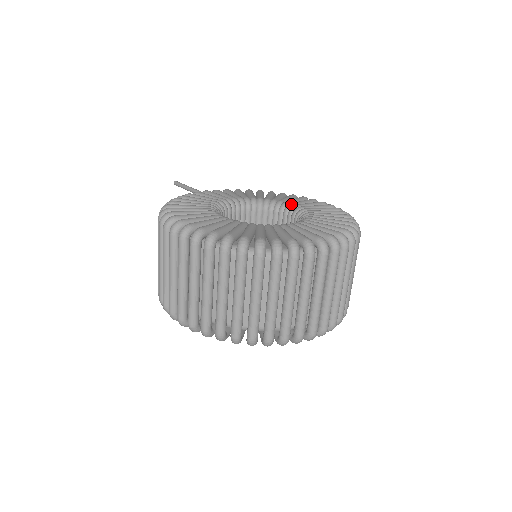
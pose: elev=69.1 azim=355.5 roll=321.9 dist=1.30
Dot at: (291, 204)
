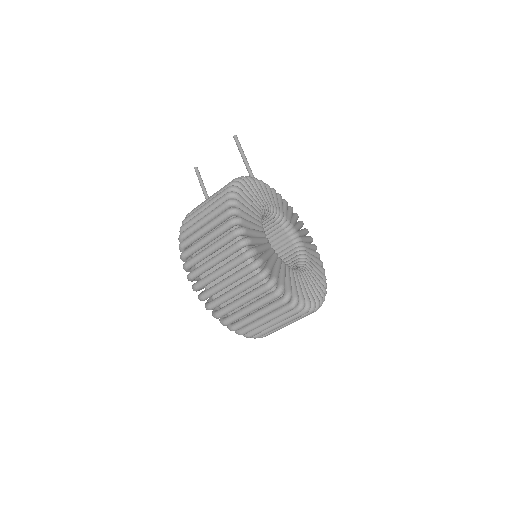
Dot at: (301, 239)
